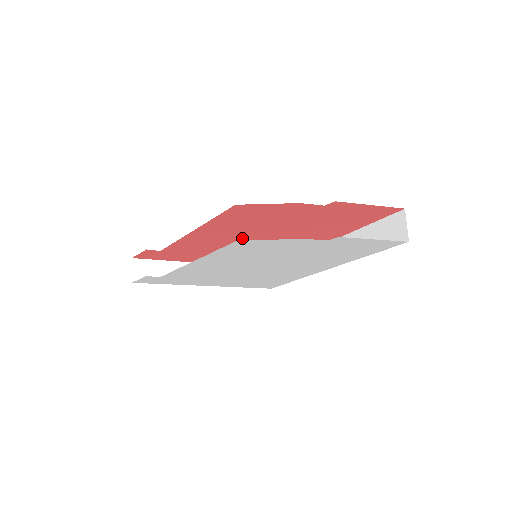
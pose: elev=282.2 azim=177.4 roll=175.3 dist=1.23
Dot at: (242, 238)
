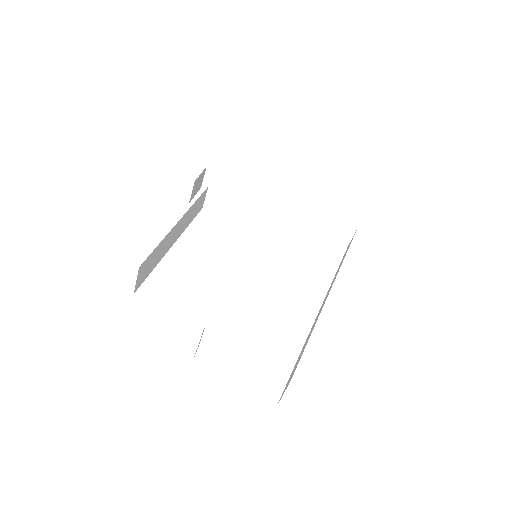
Dot at: occluded
